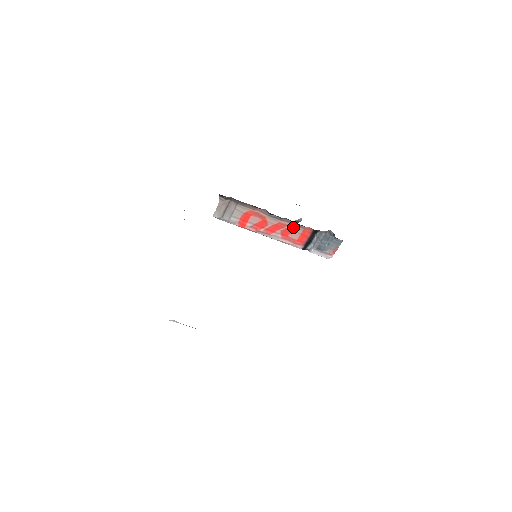
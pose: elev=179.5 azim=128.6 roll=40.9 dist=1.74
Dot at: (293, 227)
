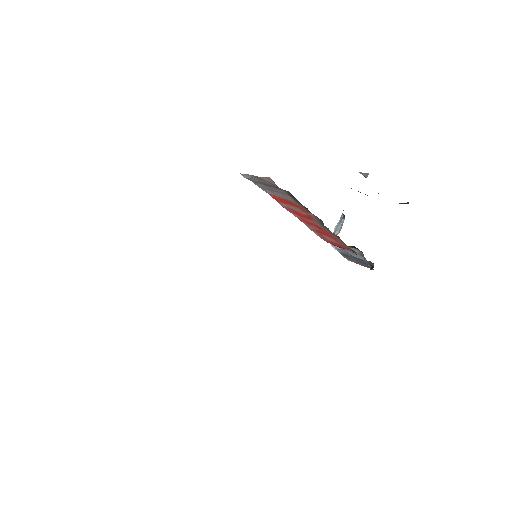
Dot at: (337, 239)
